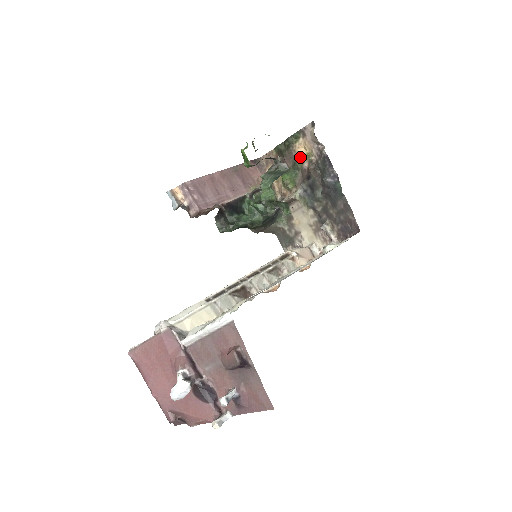
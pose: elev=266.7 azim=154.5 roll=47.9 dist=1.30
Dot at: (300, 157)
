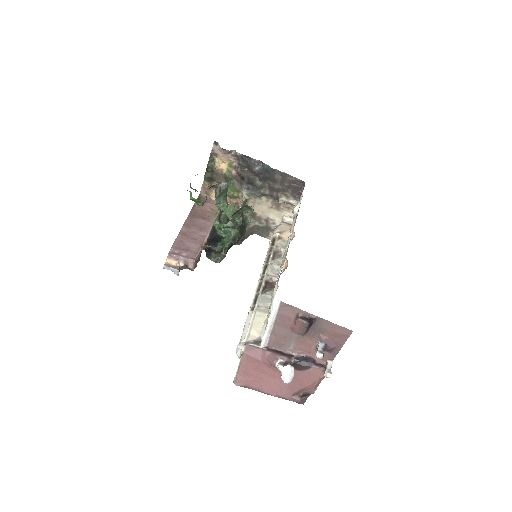
Dot at: (226, 171)
